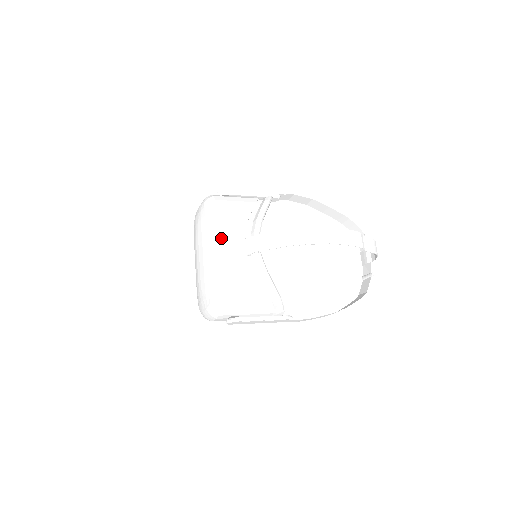
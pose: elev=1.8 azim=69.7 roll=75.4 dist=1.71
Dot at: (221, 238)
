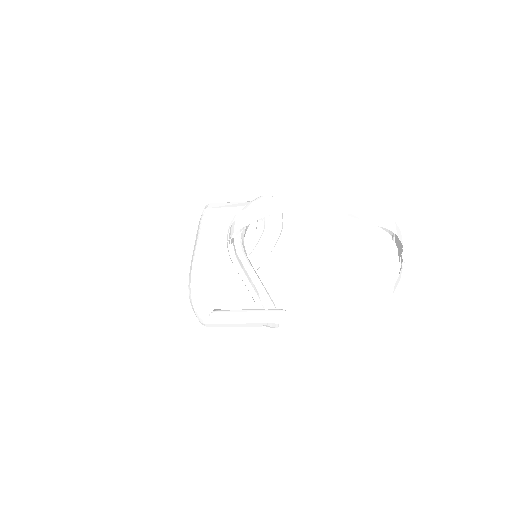
Dot at: (204, 230)
